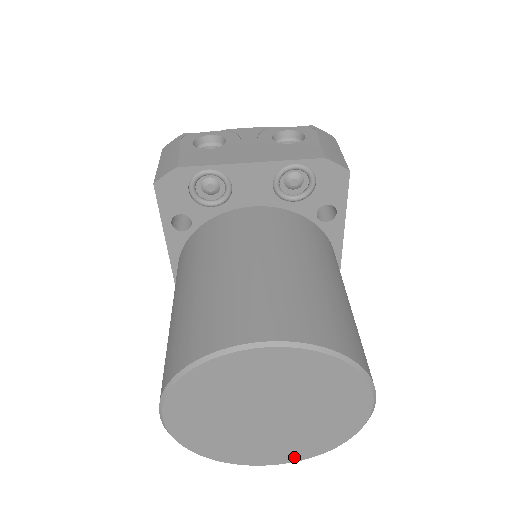
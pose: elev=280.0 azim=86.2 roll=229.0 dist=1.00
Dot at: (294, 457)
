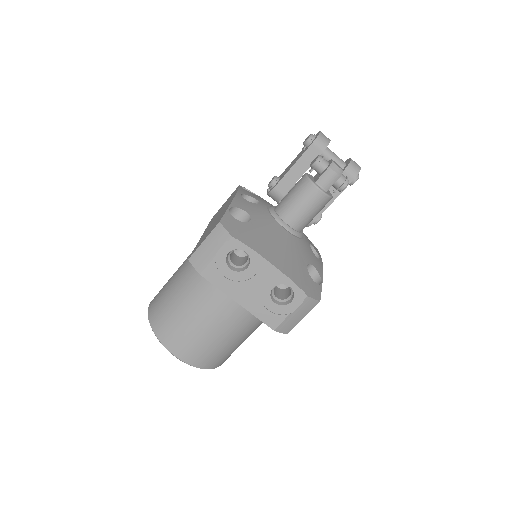
Dot at: occluded
